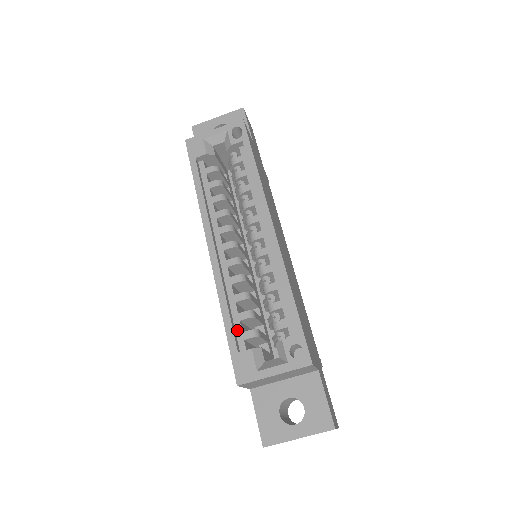
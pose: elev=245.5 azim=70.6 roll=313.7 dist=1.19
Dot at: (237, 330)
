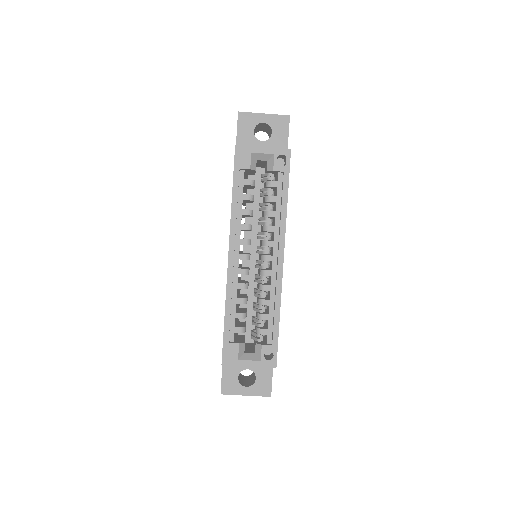
Dot at: (231, 324)
